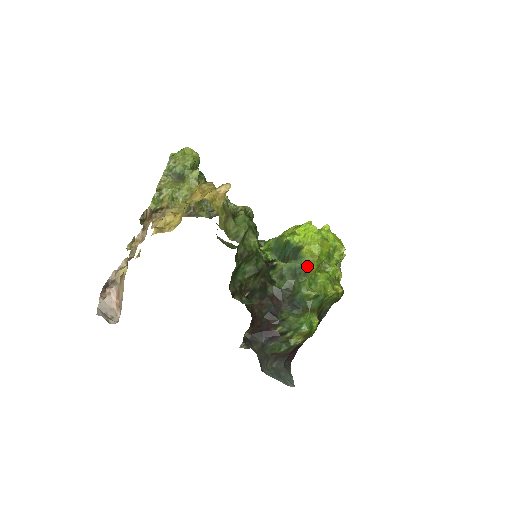
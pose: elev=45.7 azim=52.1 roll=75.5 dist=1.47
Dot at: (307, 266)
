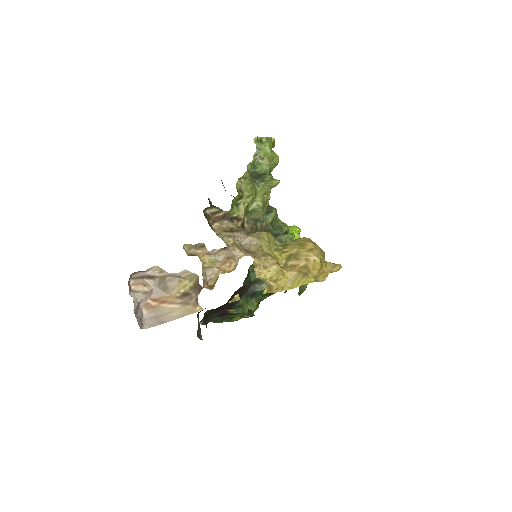
Dot at: occluded
